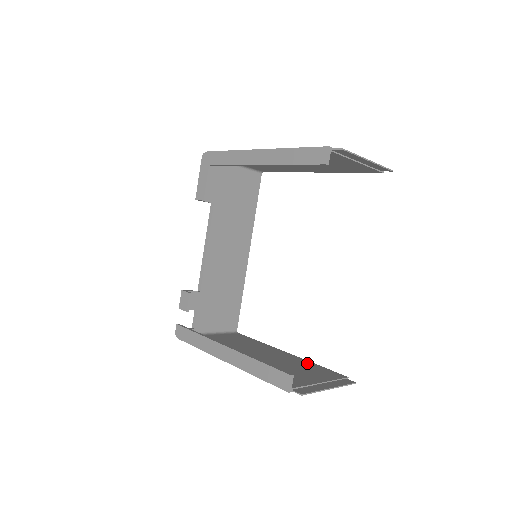
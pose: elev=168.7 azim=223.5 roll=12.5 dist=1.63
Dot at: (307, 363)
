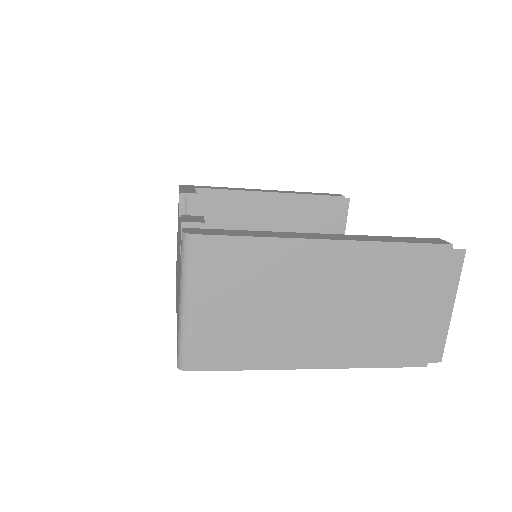
Dot at: (366, 353)
